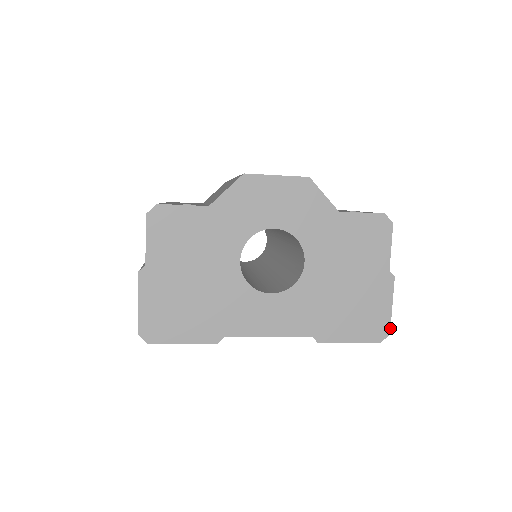
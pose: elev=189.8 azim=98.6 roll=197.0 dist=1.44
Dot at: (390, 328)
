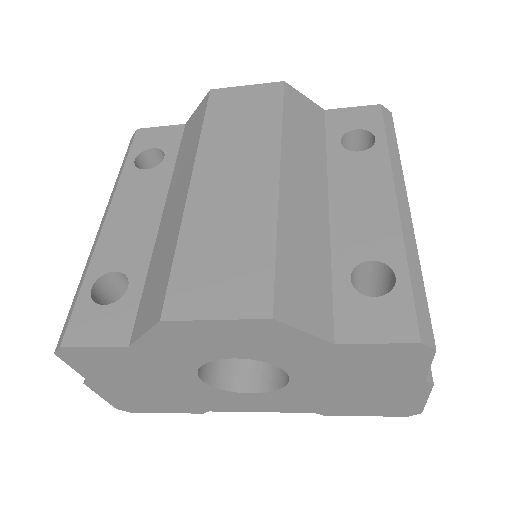
Dot at: (422, 410)
